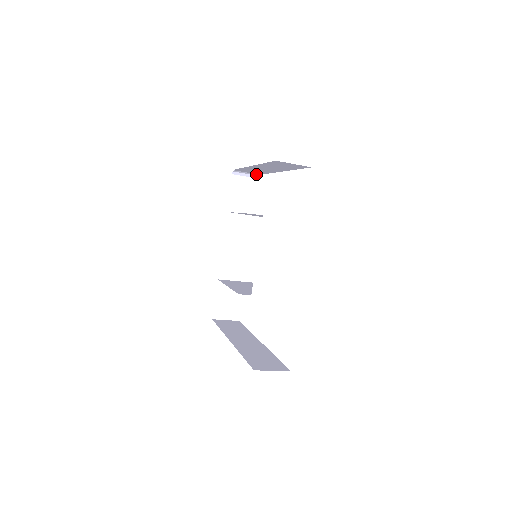
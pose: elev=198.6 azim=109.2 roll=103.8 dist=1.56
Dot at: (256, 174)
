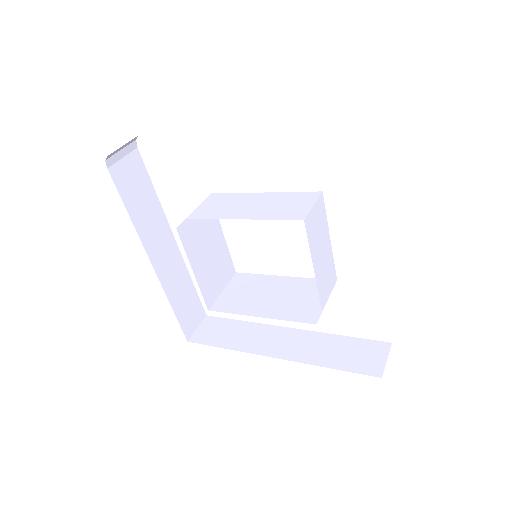
Dot at: (135, 137)
